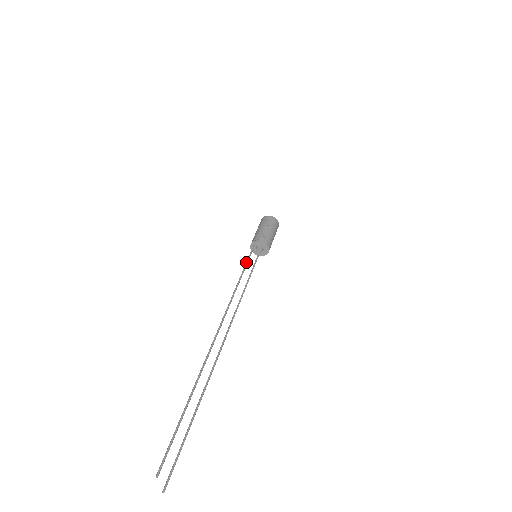
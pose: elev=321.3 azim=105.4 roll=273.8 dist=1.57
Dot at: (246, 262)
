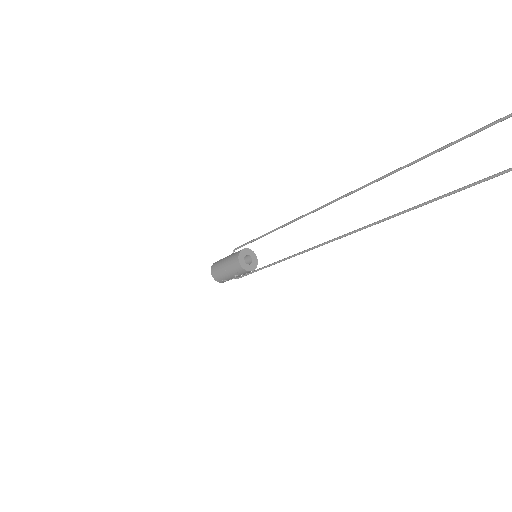
Dot at: occluded
